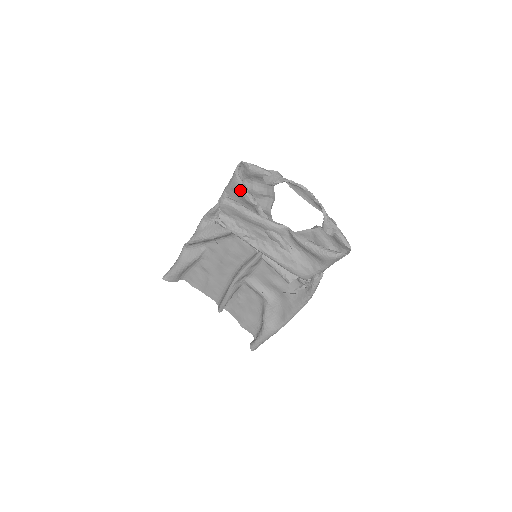
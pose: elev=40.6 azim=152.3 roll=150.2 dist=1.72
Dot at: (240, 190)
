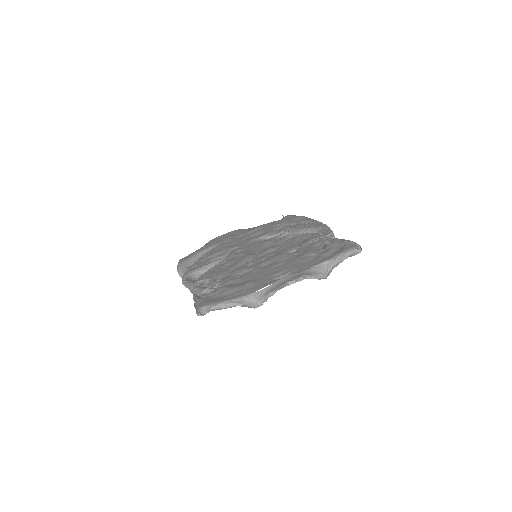
Dot at: occluded
